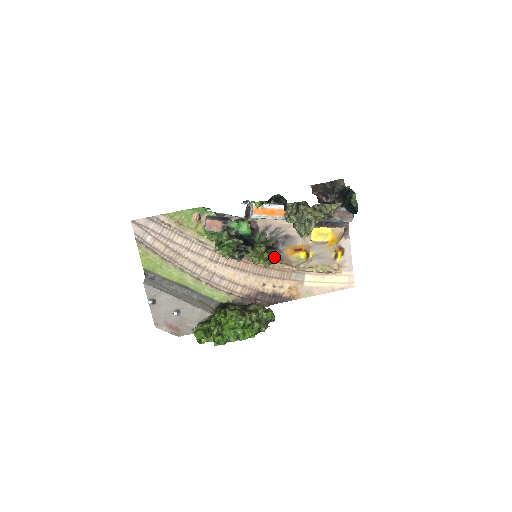
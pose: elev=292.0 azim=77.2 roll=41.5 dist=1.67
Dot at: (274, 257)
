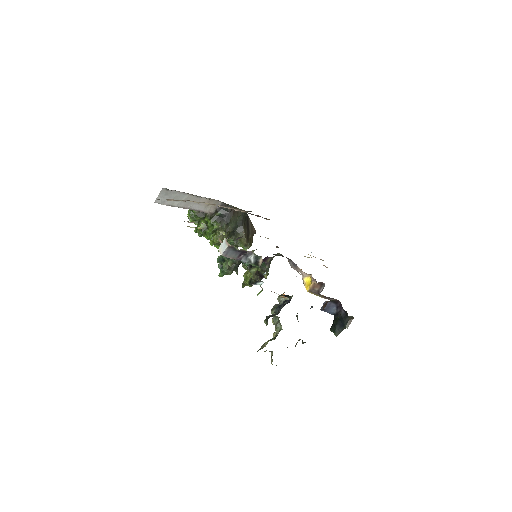
Dot at: occluded
